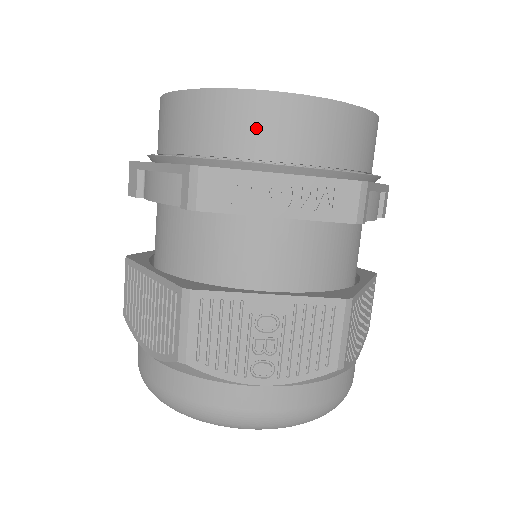
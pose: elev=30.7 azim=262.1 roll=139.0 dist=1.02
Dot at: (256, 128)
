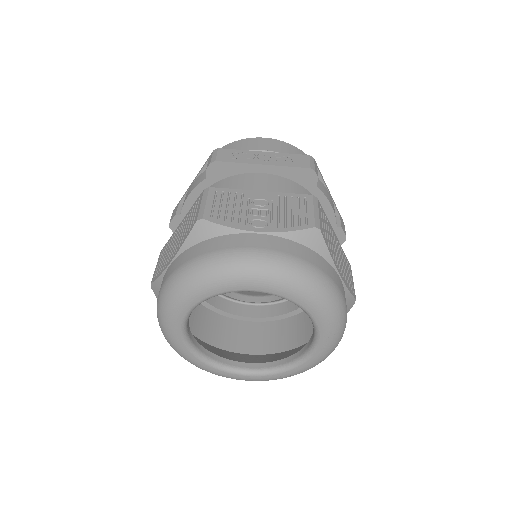
Dot at: (249, 147)
